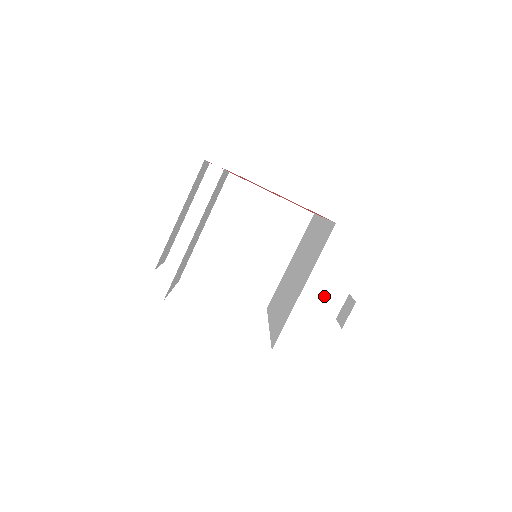
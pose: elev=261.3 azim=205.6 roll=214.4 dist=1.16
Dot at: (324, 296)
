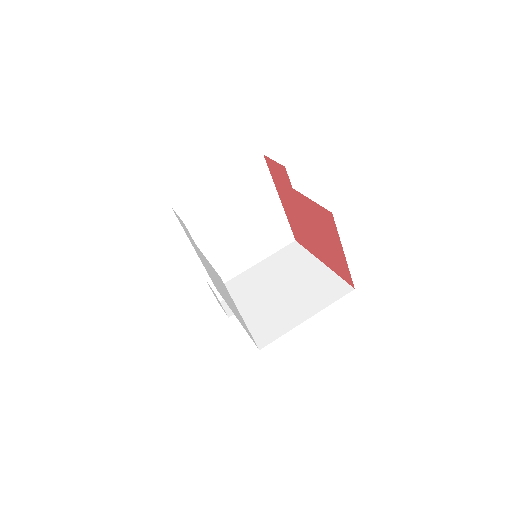
Dot at: occluded
